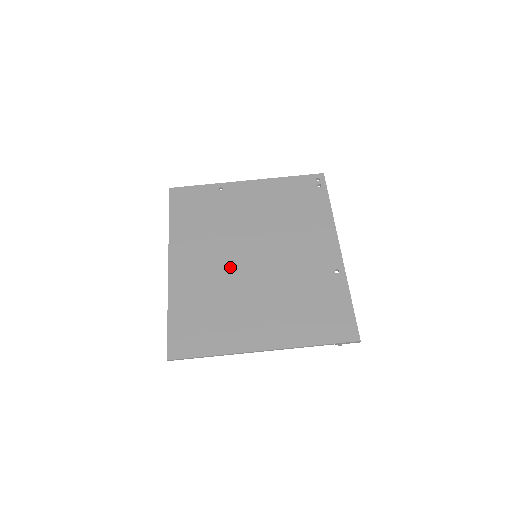
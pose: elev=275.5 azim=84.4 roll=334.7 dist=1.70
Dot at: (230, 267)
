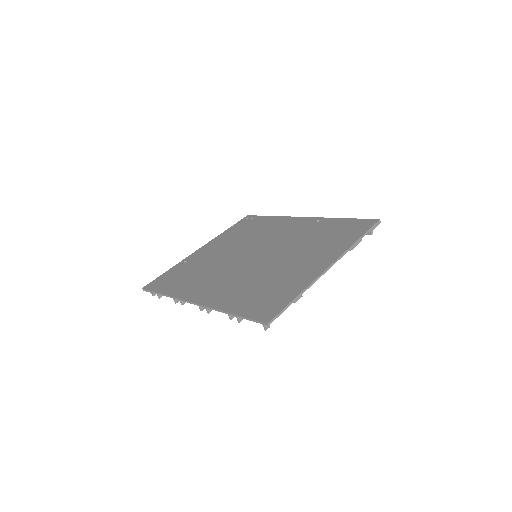
Dot at: (245, 269)
